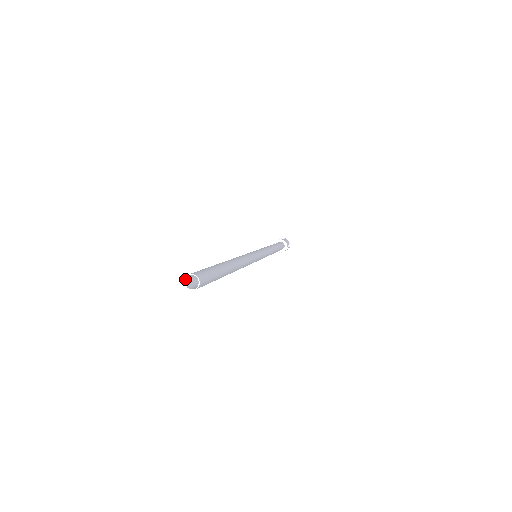
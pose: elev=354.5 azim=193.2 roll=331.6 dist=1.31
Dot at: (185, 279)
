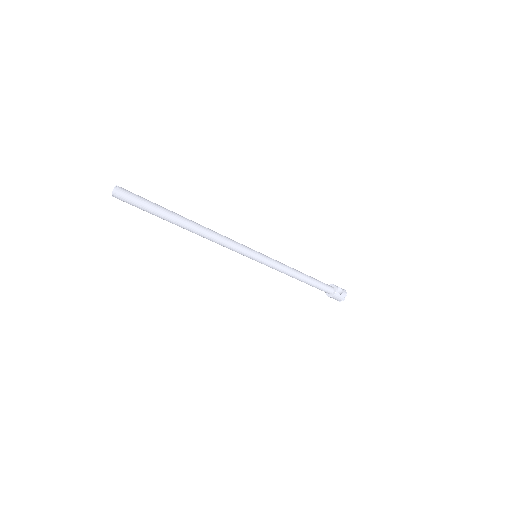
Dot at: (112, 194)
